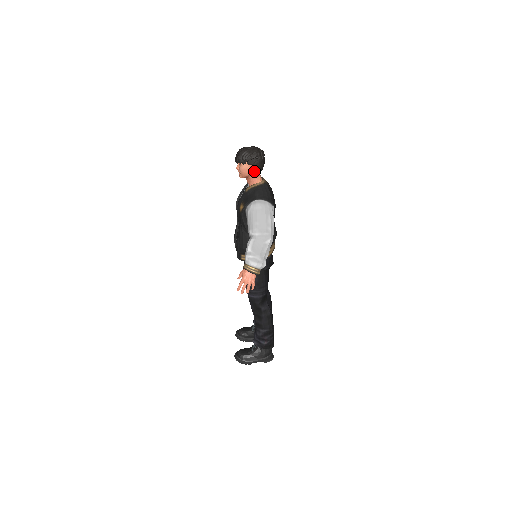
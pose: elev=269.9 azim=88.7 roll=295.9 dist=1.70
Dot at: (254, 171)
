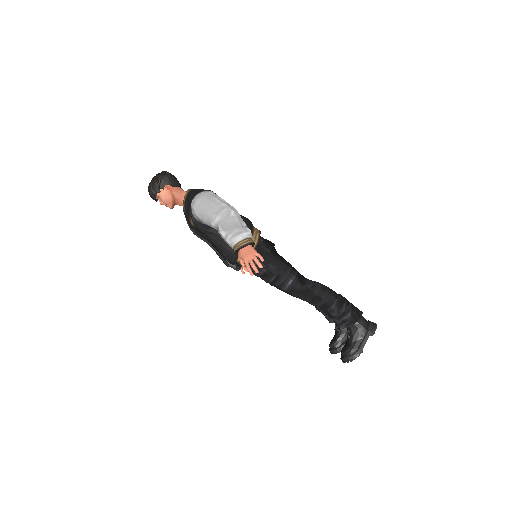
Dot at: (173, 190)
